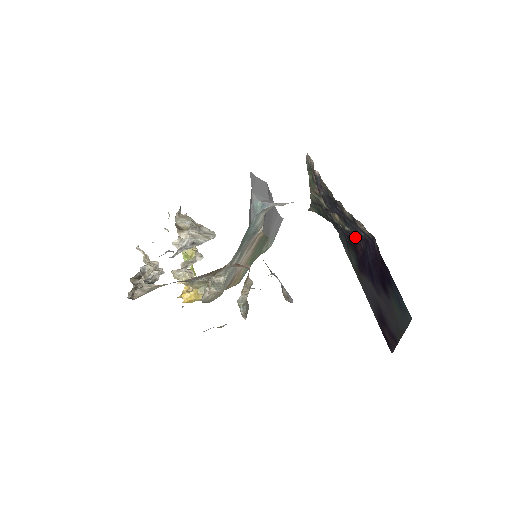
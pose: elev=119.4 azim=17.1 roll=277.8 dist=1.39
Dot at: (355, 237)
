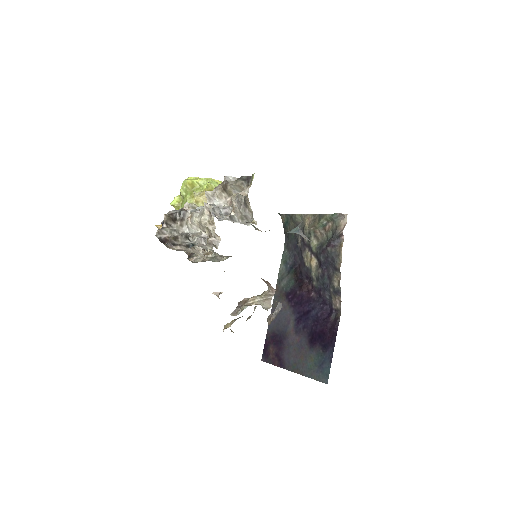
Dot at: (308, 279)
